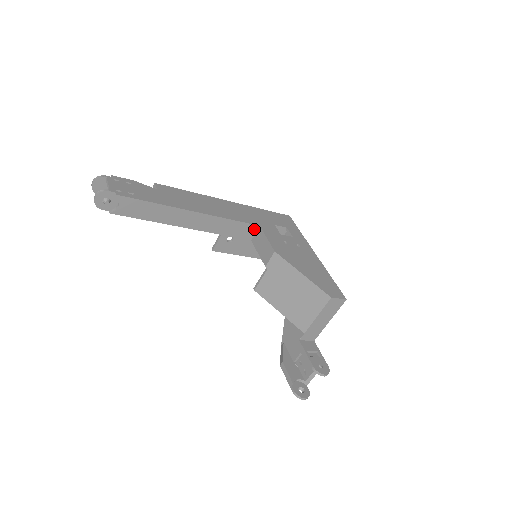
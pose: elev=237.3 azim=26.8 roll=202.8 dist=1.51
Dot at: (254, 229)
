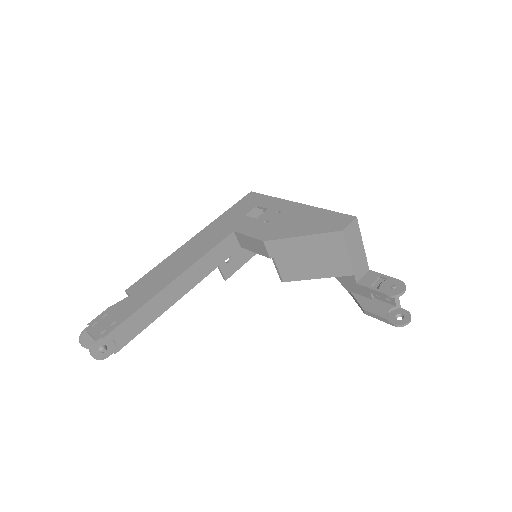
Dot at: (232, 238)
